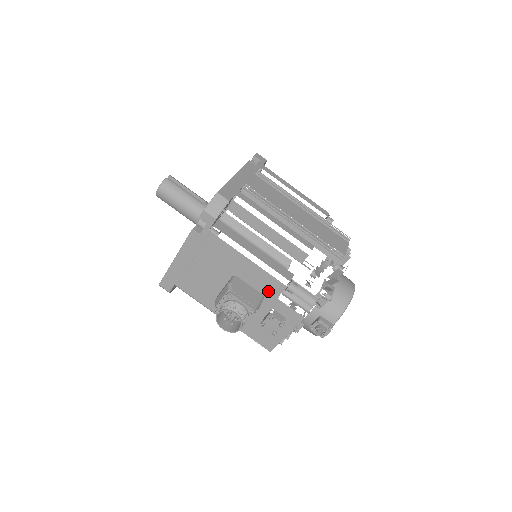
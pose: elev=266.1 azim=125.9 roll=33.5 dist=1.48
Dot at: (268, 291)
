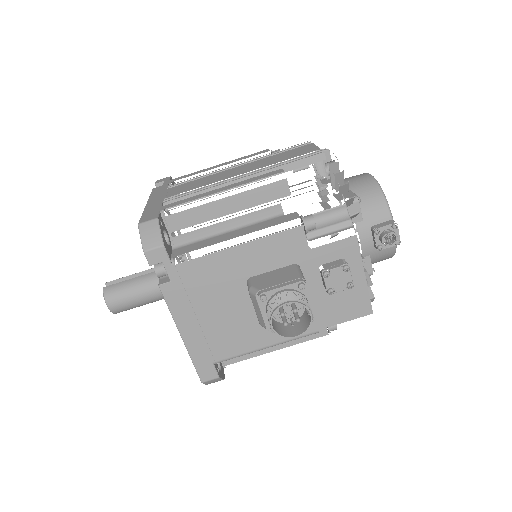
Dot at: (293, 254)
